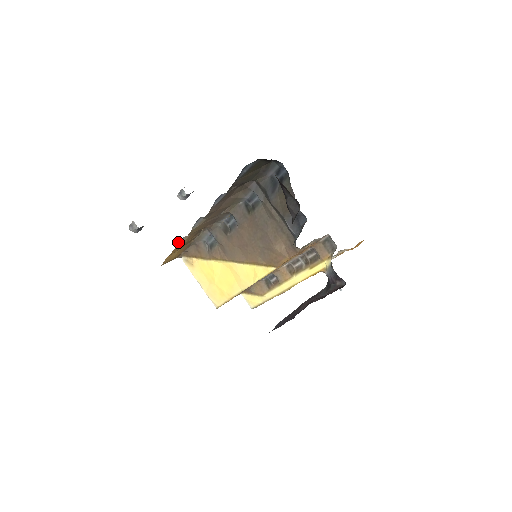
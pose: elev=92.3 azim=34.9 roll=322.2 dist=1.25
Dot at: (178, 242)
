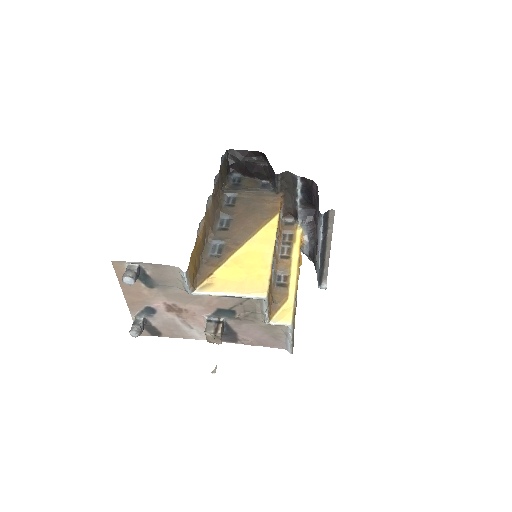
Dot at: (198, 229)
